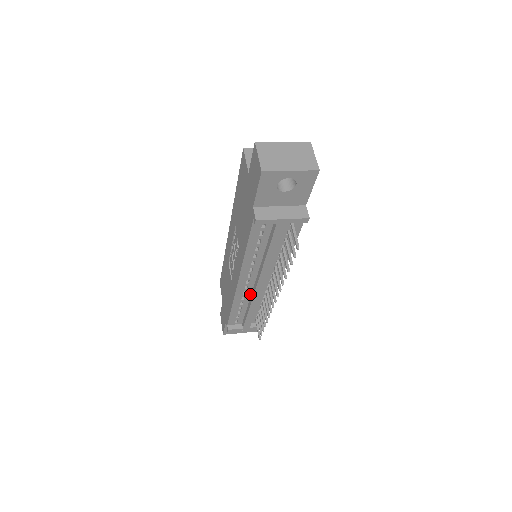
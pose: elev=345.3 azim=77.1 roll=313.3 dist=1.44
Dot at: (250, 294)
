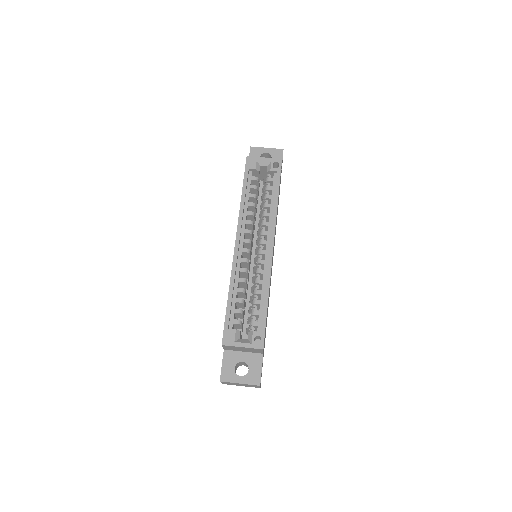
Dot at: occluded
